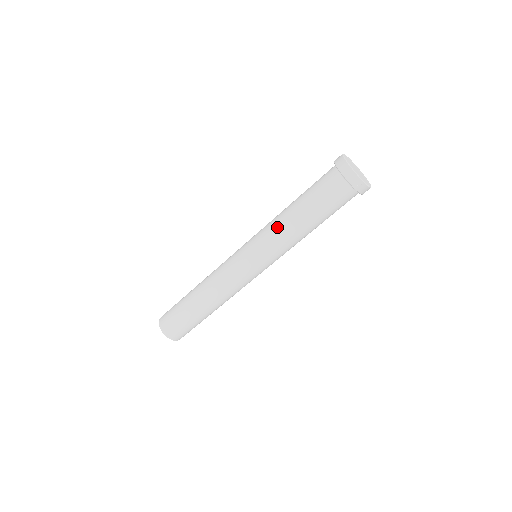
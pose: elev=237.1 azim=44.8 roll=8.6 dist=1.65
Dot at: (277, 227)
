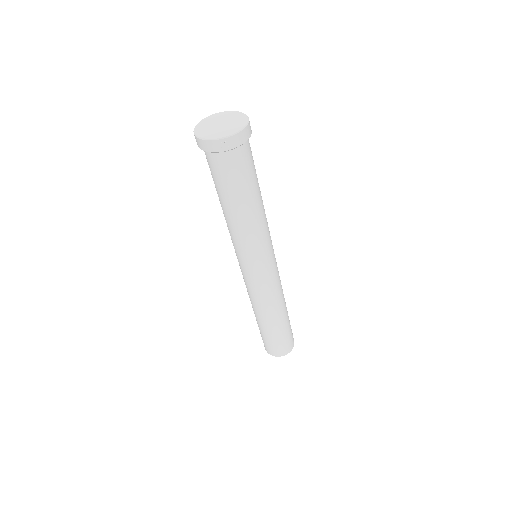
Dot at: (230, 230)
